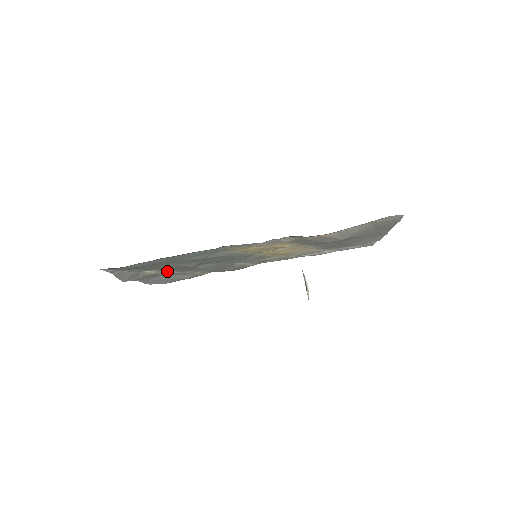
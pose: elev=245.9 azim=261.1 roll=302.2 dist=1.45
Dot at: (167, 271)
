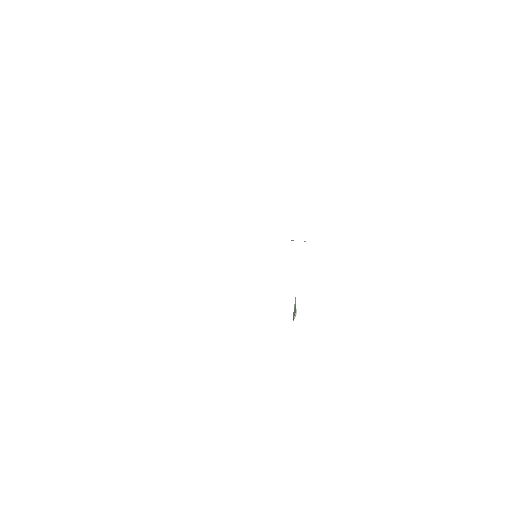
Dot at: occluded
